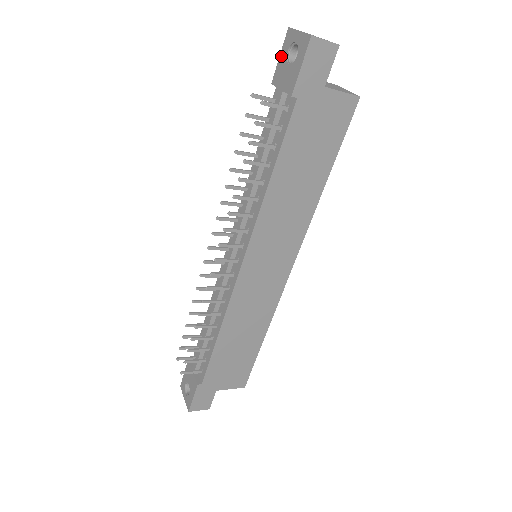
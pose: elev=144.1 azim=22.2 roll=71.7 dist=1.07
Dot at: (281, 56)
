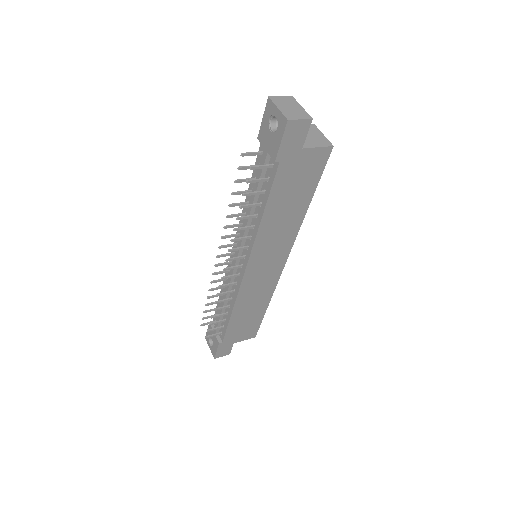
Dot at: (264, 119)
